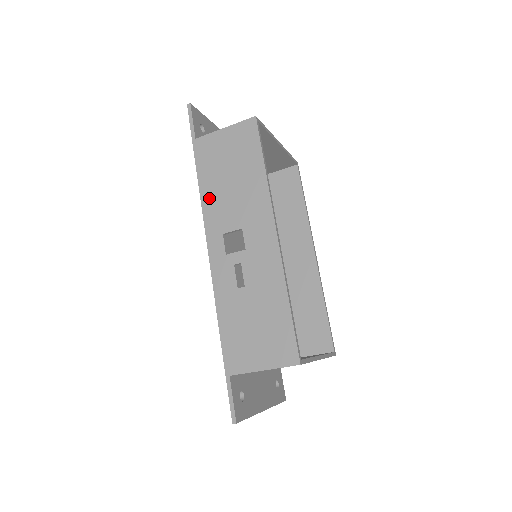
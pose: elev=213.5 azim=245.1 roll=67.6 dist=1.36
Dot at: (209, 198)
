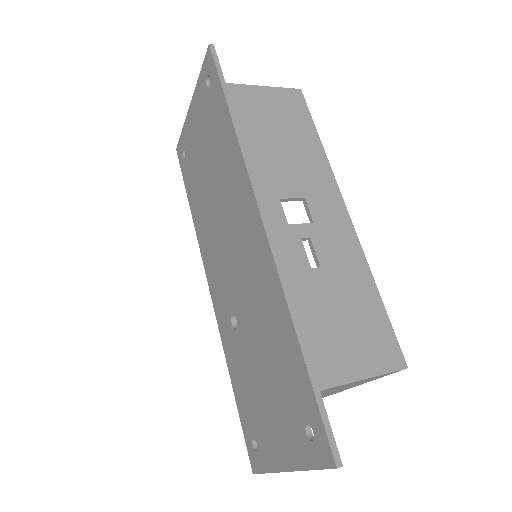
Dot at: (254, 153)
